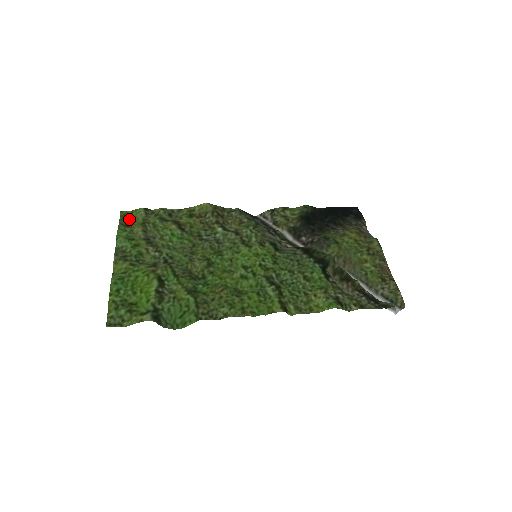
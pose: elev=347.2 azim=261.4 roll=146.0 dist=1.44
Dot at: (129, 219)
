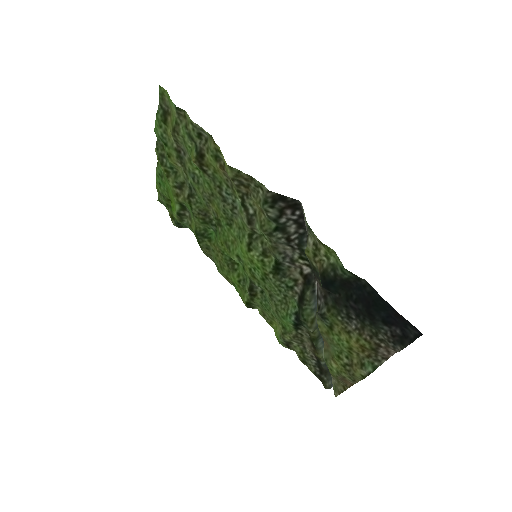
Dot at: (168, 103)
